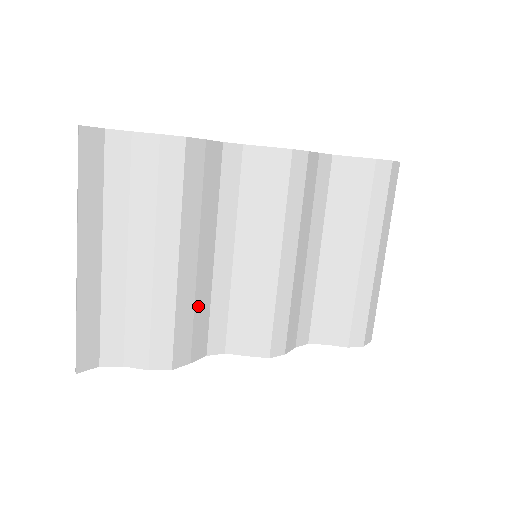
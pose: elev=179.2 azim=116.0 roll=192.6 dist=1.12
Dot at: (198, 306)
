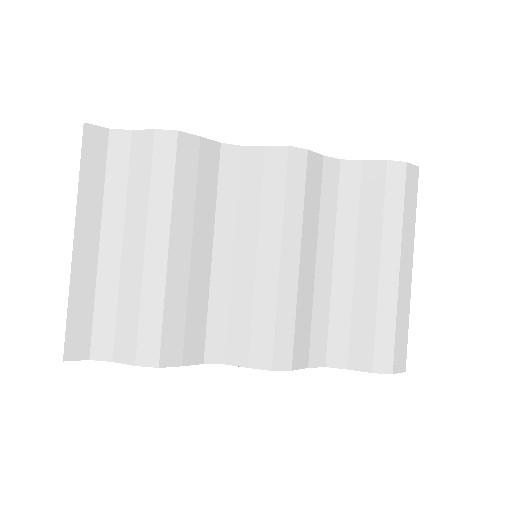
Dot at: (192, 303)
